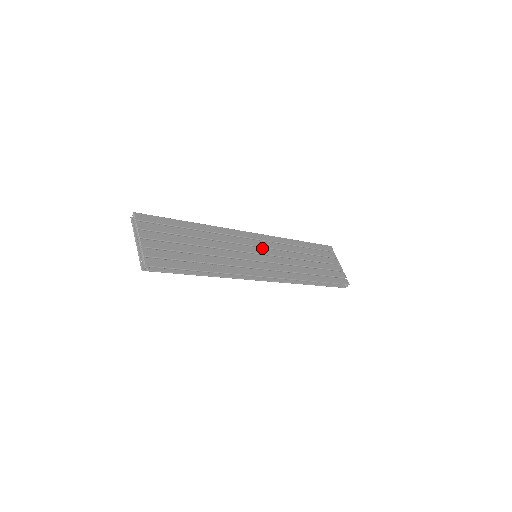
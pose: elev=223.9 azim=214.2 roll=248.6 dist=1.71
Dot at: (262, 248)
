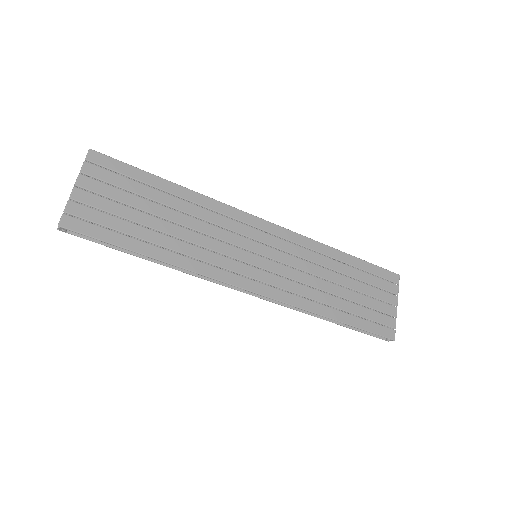
Dot at: (271, 248)
